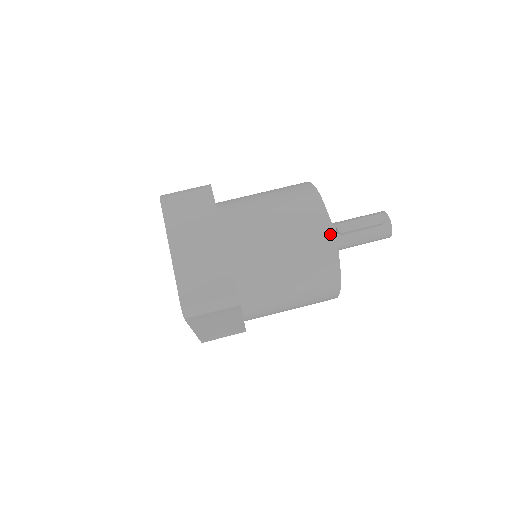
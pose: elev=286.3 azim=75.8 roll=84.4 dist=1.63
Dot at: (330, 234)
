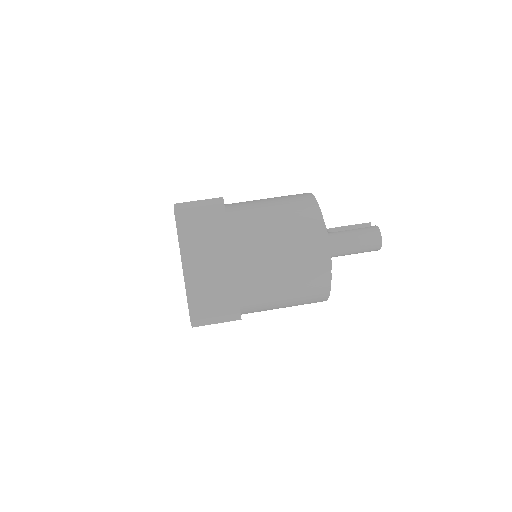
Dot at: (308, 194)
